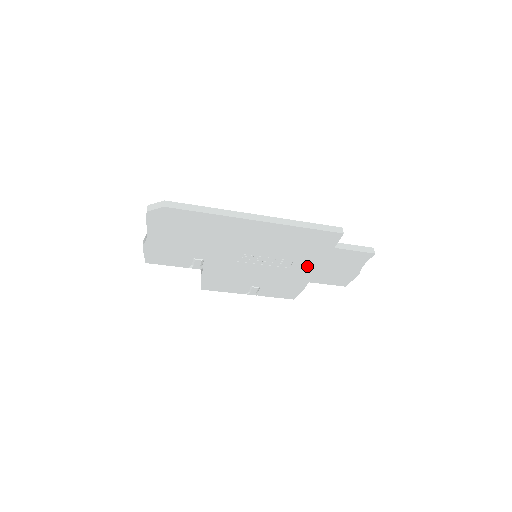
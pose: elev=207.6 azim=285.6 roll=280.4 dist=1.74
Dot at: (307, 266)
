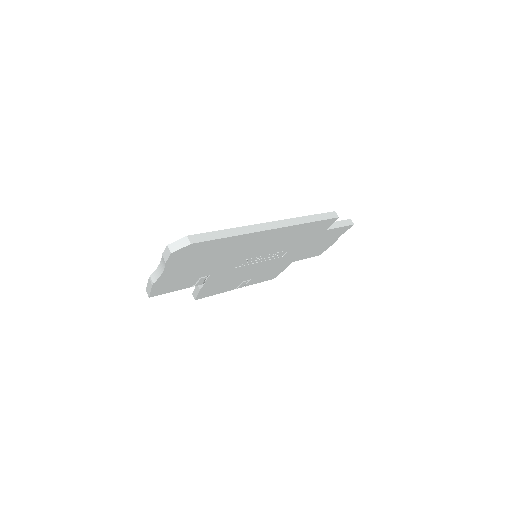
Dot at: (297, 250)
